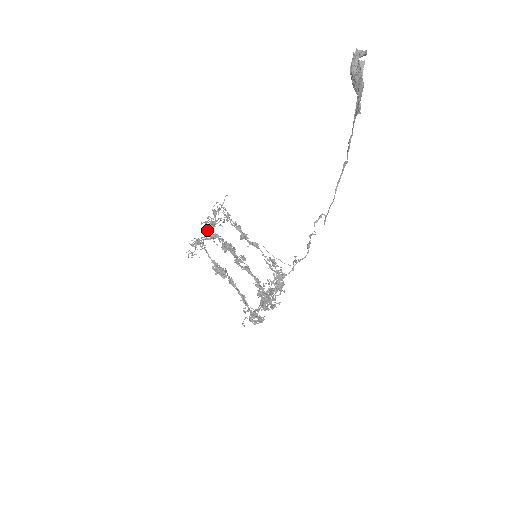
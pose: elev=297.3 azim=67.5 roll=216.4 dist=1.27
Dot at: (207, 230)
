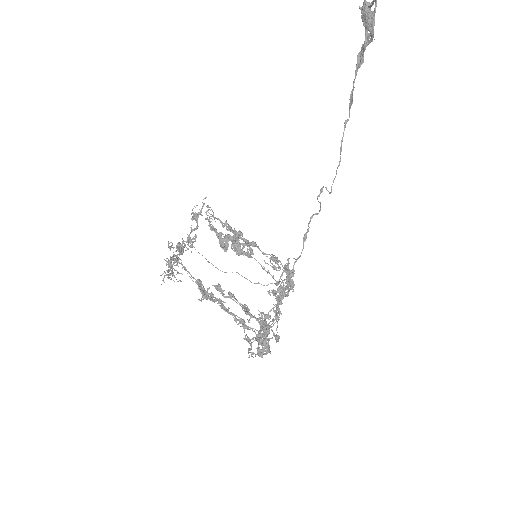
Dot at: (187, 240)
